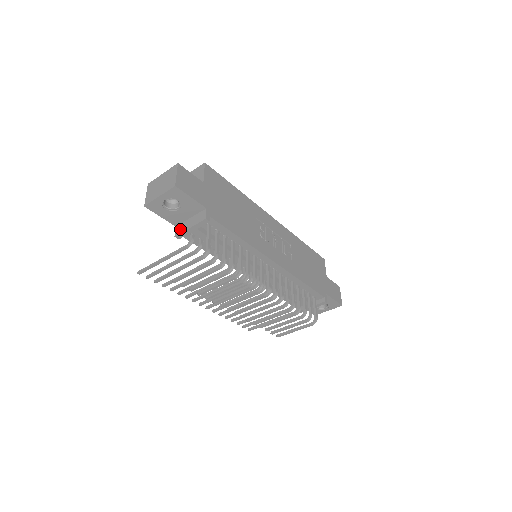
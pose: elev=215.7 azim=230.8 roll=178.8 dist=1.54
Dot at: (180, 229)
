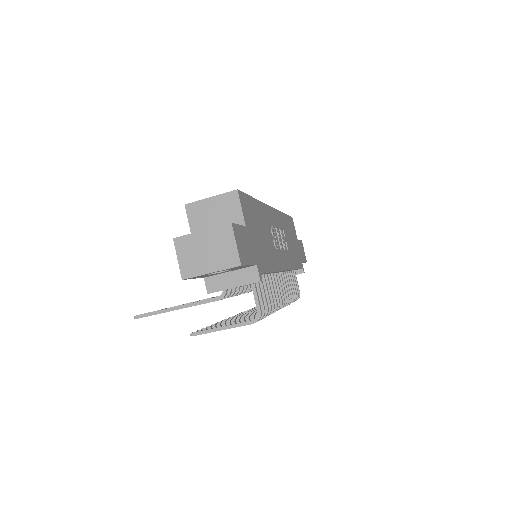
Dot at: (215, 285)
